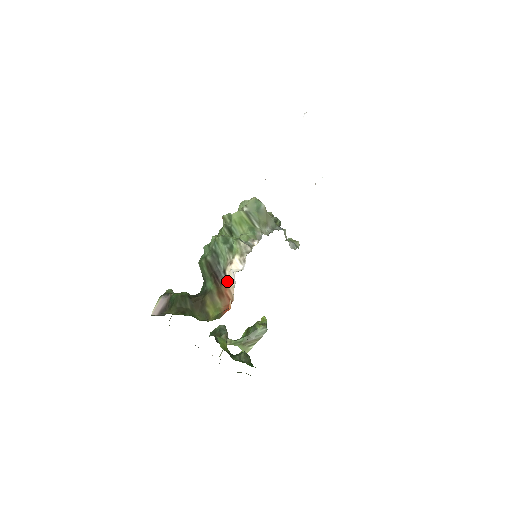
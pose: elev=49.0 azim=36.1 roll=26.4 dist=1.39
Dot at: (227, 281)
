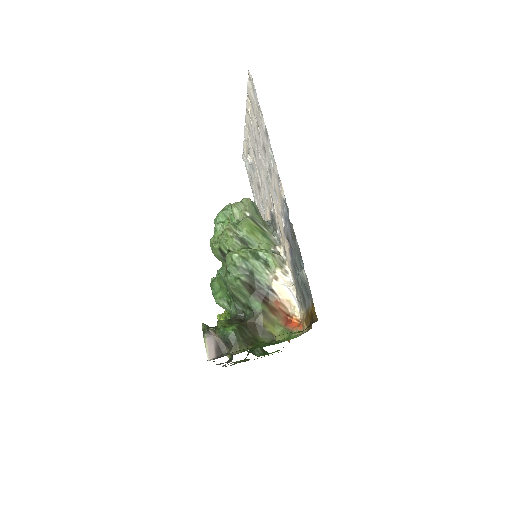
Dot at: (277, 296)
